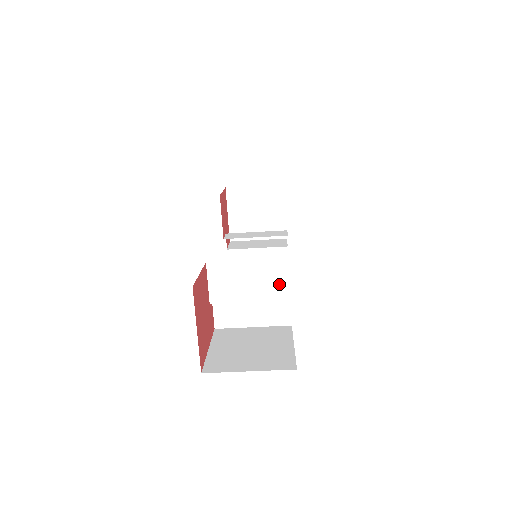
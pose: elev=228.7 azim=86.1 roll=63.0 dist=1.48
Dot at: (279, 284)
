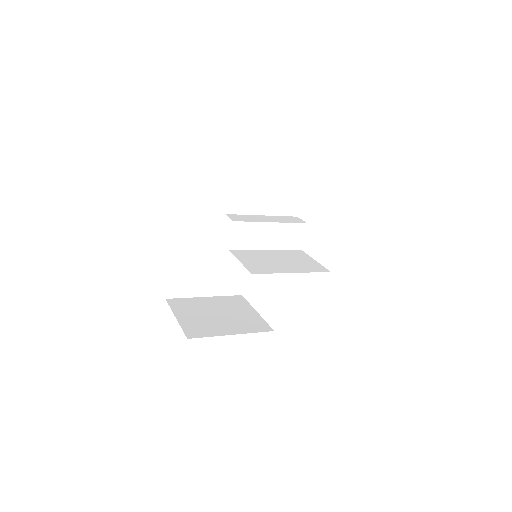
Dot at: occluded
